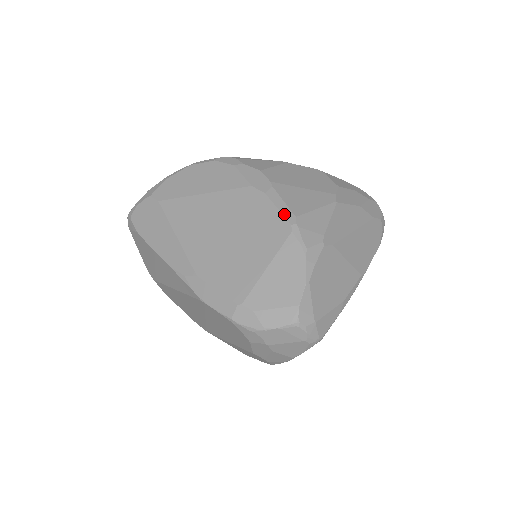
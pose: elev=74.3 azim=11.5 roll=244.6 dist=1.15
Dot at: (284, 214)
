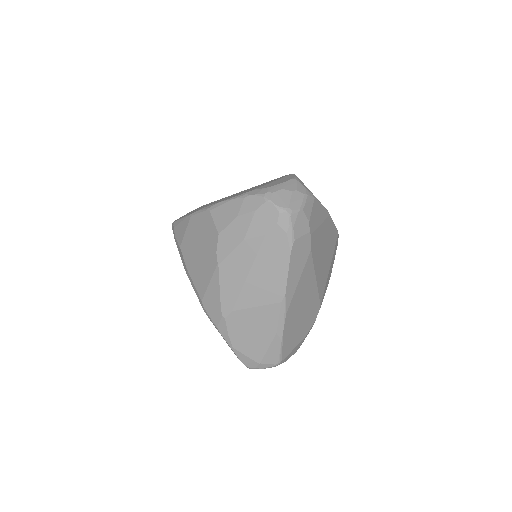
Dot at: (198, 298)
